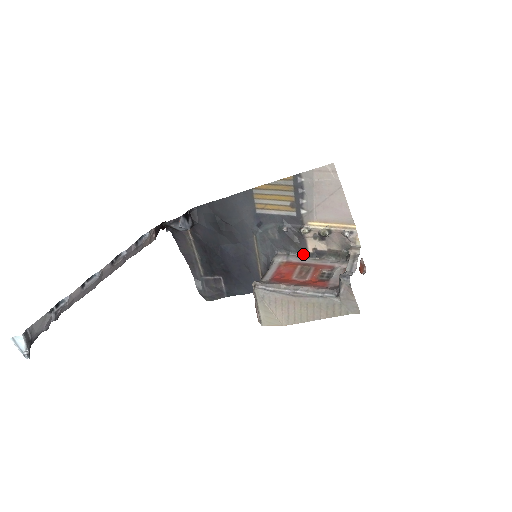
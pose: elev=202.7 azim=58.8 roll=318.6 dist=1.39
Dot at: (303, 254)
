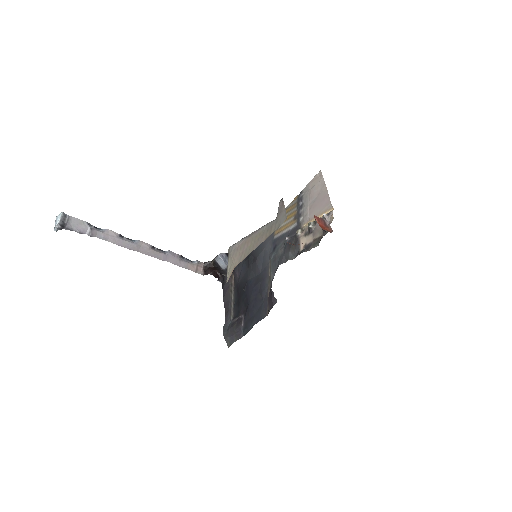
Dot at: (297, 255)
